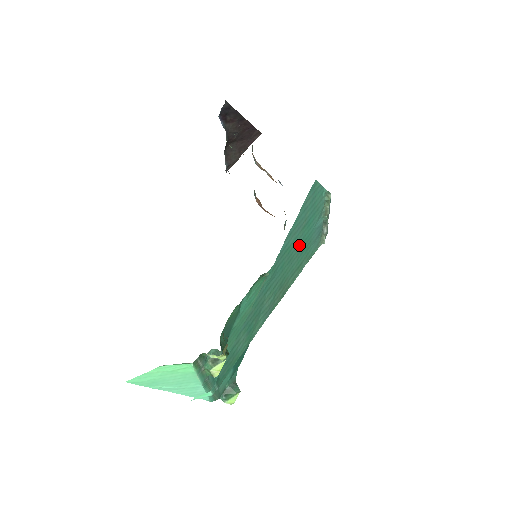
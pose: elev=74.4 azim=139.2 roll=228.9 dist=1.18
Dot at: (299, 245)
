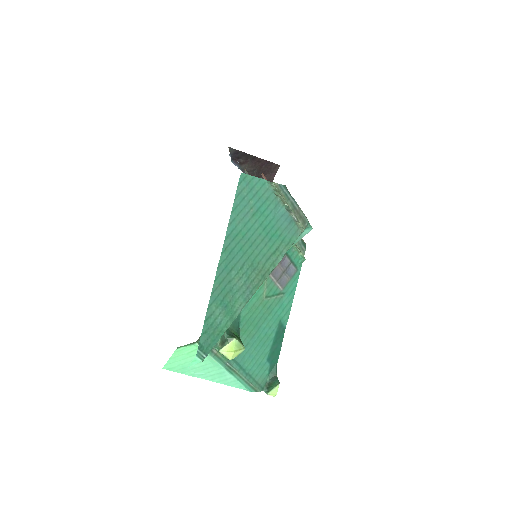
Dot at: (258, 231)
